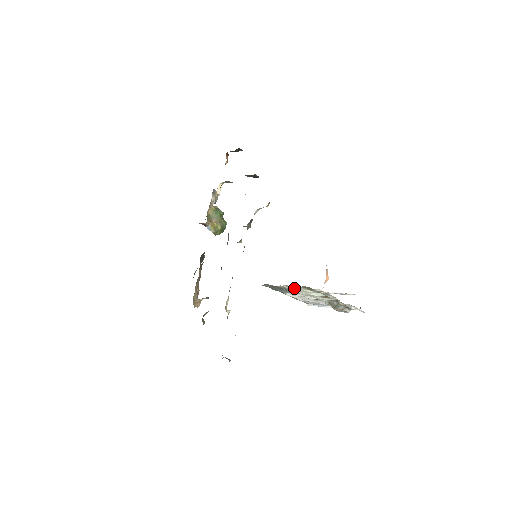
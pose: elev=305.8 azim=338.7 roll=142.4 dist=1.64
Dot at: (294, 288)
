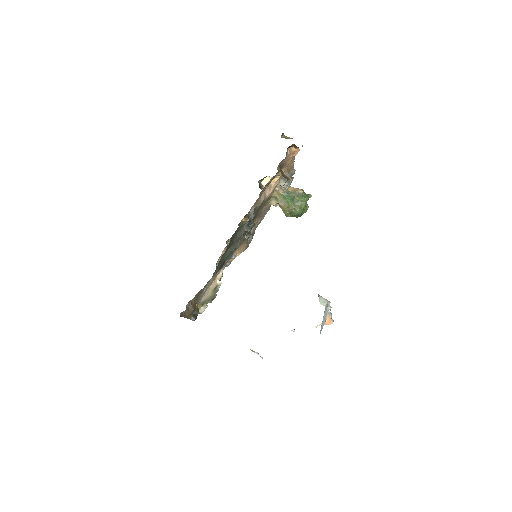
Dot at: occluded
